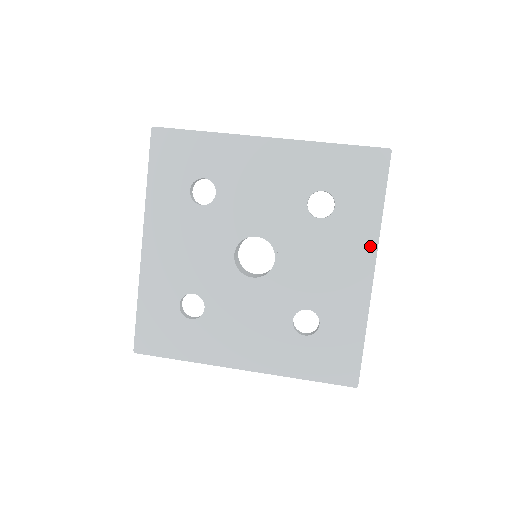
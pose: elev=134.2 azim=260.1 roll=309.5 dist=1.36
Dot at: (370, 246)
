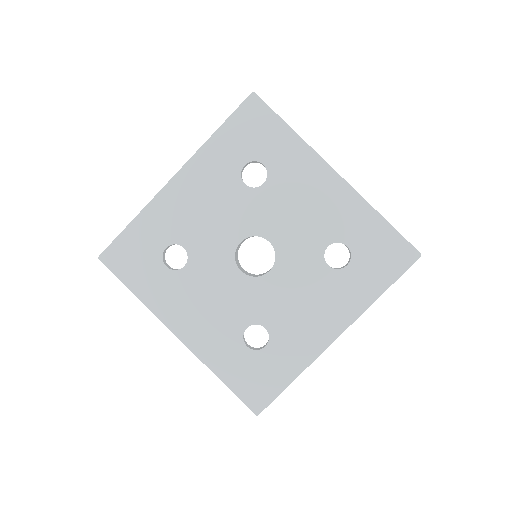
Dot at: (350, 316)
